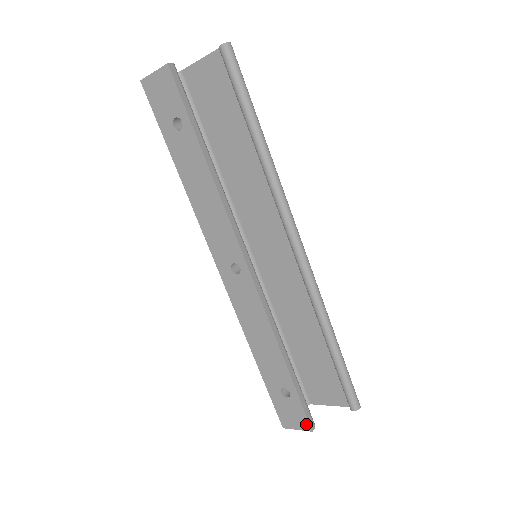
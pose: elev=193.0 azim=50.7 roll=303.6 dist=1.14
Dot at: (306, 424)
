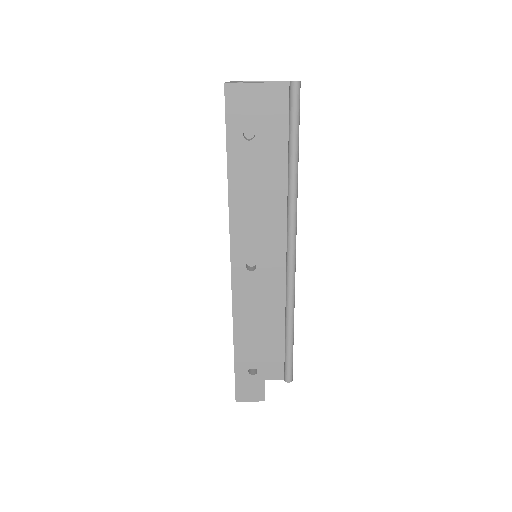
Dot at: (262, 396)
